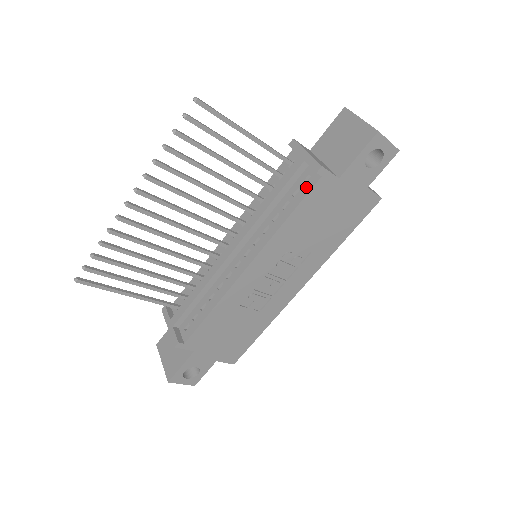
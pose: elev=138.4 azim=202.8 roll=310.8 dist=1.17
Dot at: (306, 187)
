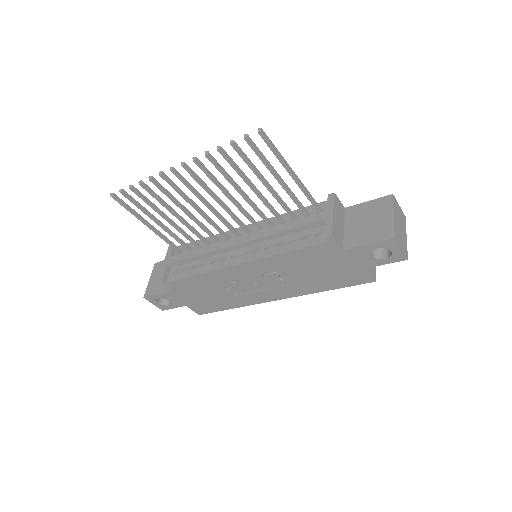
Dot at: (313, 240)
